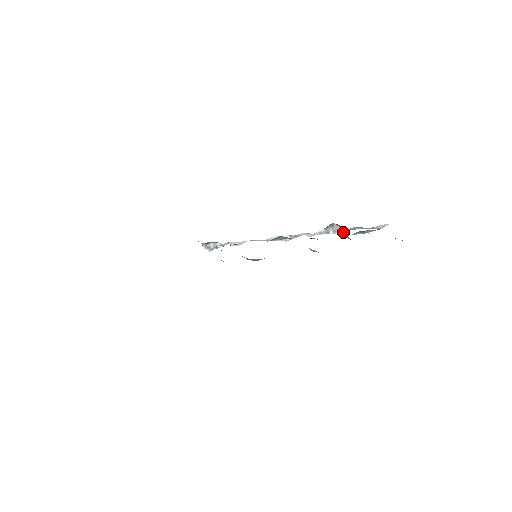
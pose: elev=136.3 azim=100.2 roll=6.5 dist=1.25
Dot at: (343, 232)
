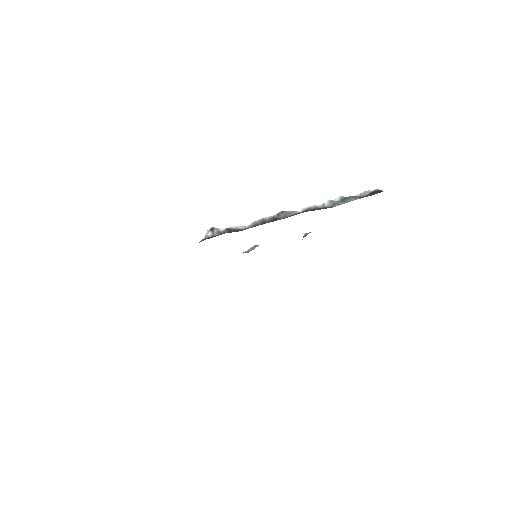
Dot at: (337, 201)
